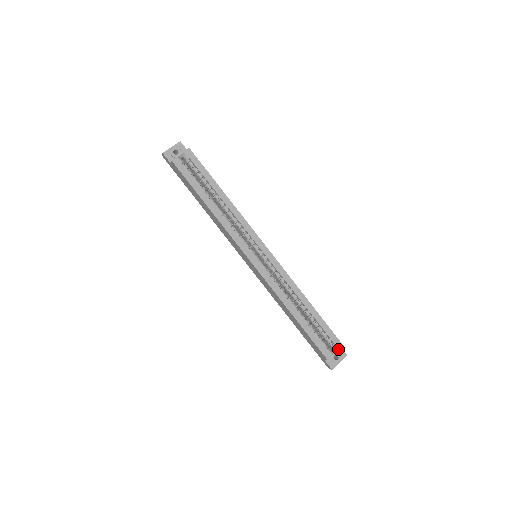
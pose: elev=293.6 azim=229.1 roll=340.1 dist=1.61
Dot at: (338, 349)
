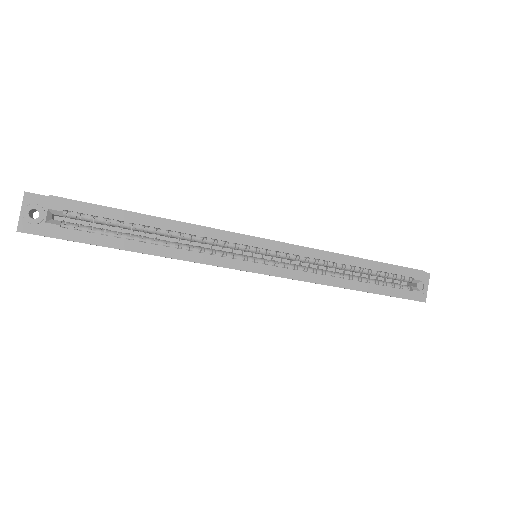
Dot at: (422, 280)
